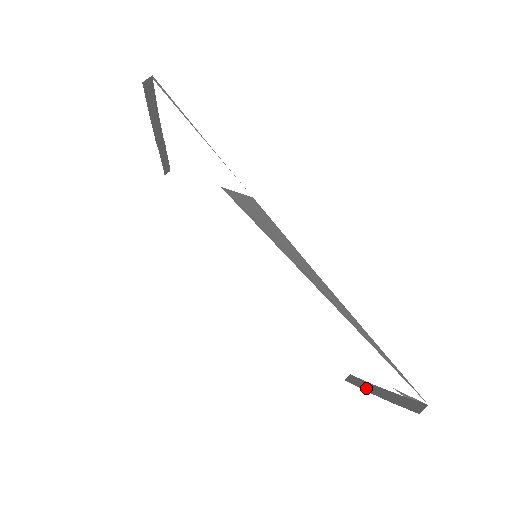
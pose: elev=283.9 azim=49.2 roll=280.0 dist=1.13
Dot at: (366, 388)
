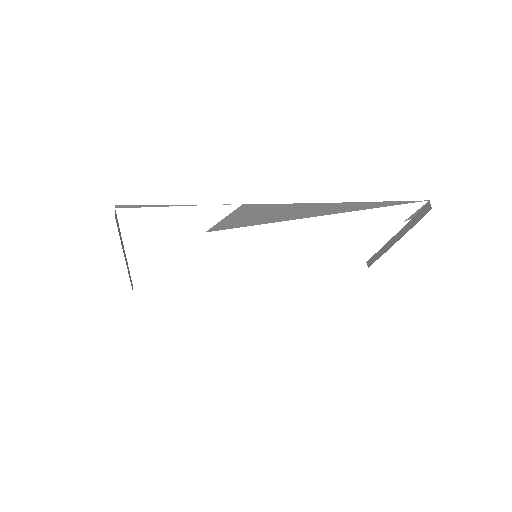
Dot at: (387, 249)
